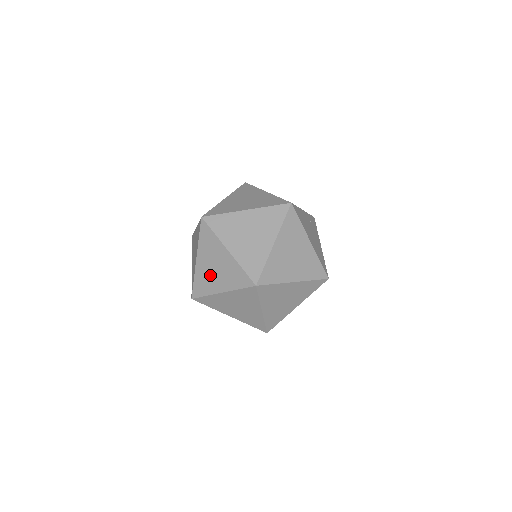
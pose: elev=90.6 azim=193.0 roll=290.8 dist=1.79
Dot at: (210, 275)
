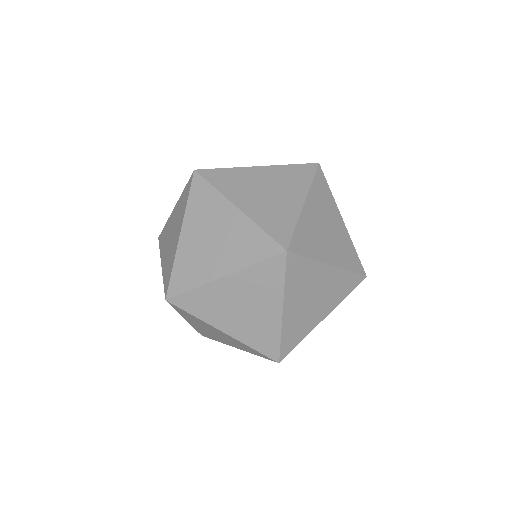
Dot at: (226, 307)
